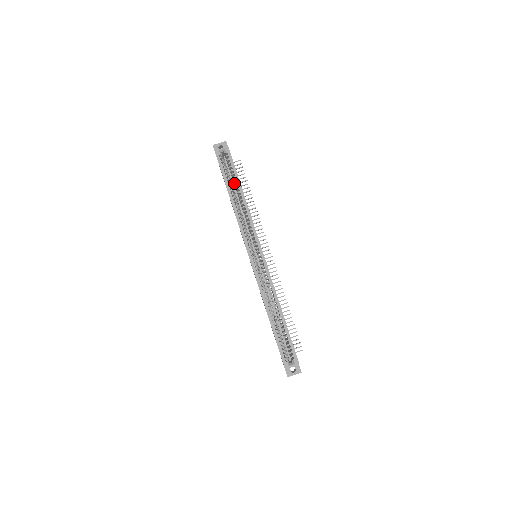
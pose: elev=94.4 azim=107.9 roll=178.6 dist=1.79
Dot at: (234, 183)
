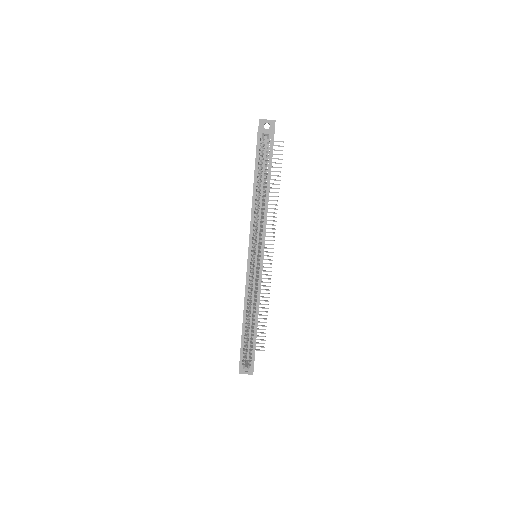
Dot at: (264, 175)
